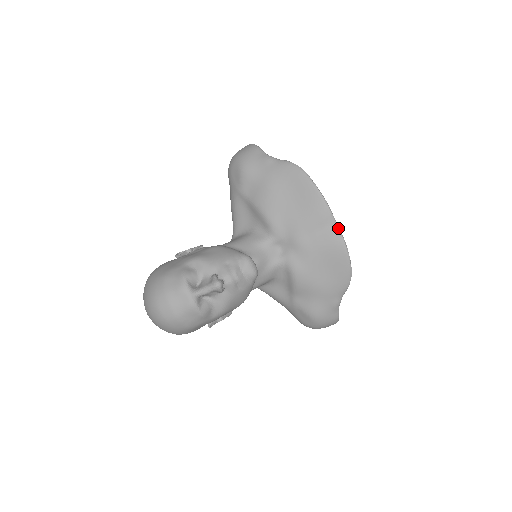
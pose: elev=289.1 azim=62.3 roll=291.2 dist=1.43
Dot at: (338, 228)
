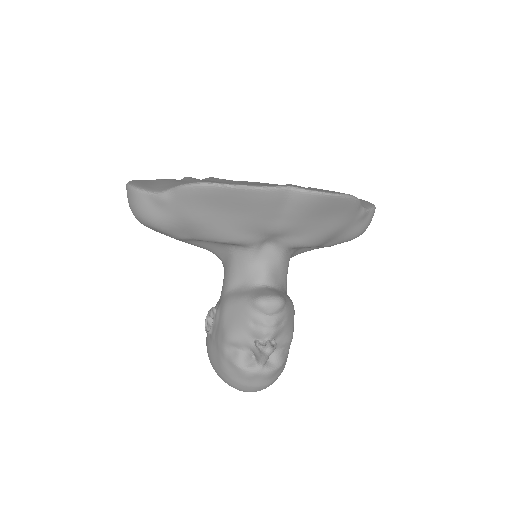
Dot at: (297, 190)
